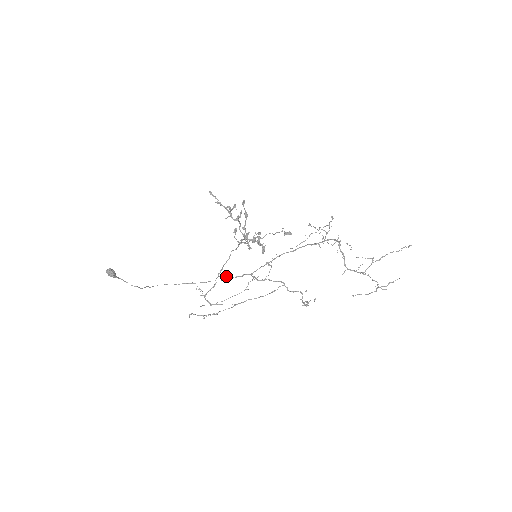
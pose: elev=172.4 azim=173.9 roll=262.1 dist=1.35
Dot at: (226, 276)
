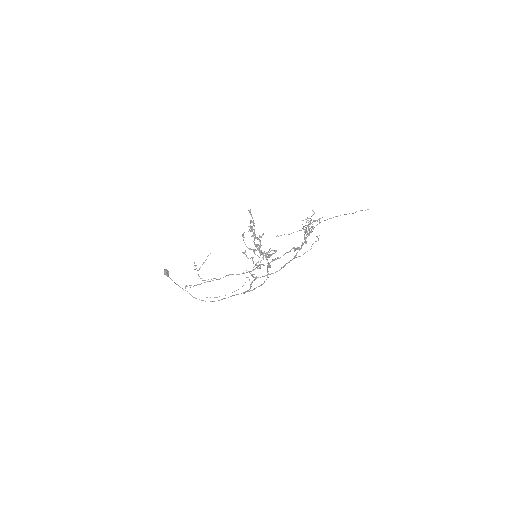
Dot at: occluded
